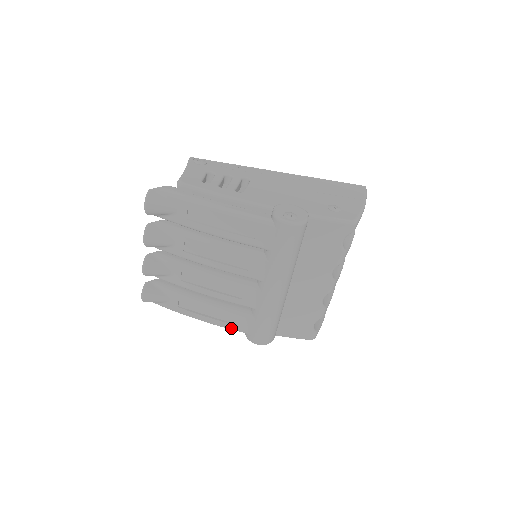
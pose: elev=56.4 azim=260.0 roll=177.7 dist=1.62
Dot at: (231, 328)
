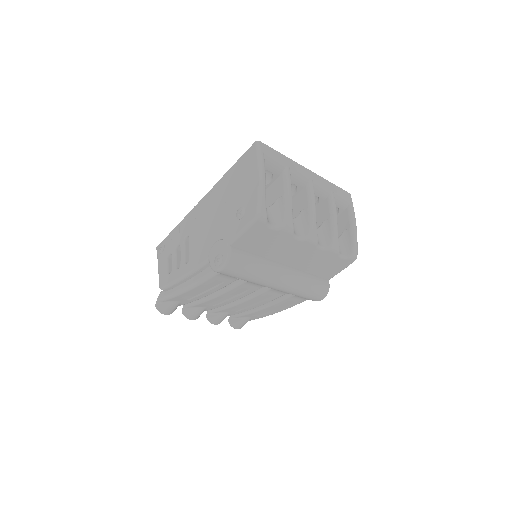
Dot at: occluded
